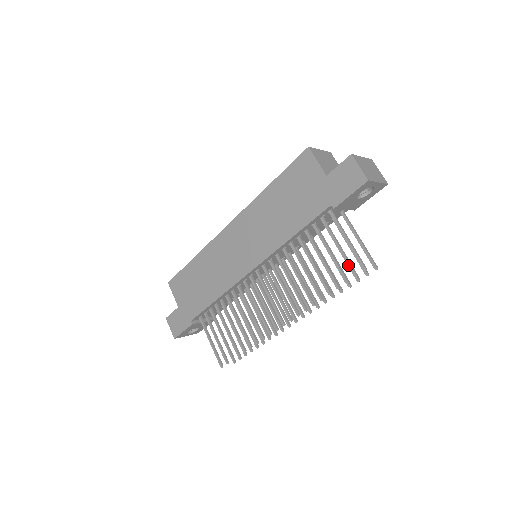
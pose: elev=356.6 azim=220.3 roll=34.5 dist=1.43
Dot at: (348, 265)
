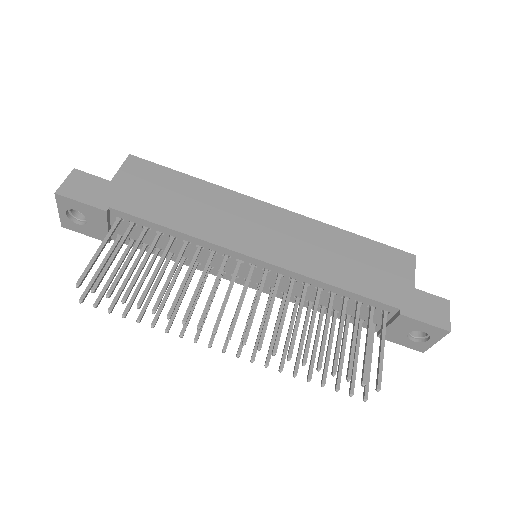
Dot at: (365, 367)
